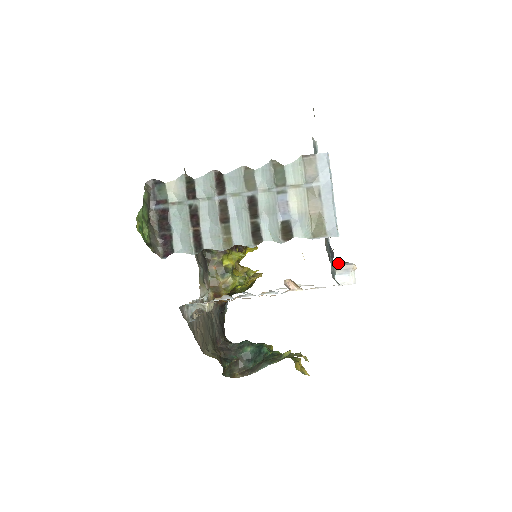
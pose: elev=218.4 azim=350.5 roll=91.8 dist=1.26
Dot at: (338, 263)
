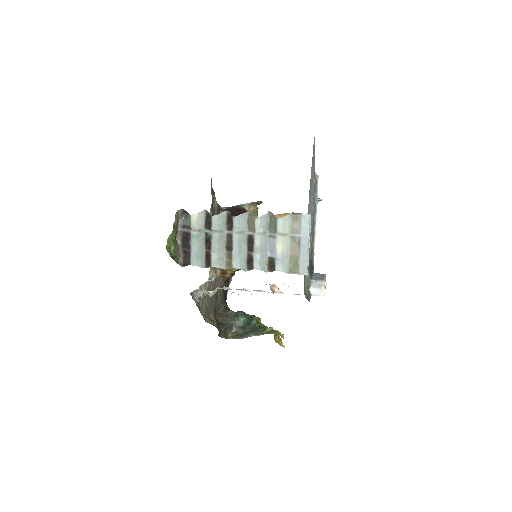
Dot at: (316, 276)
